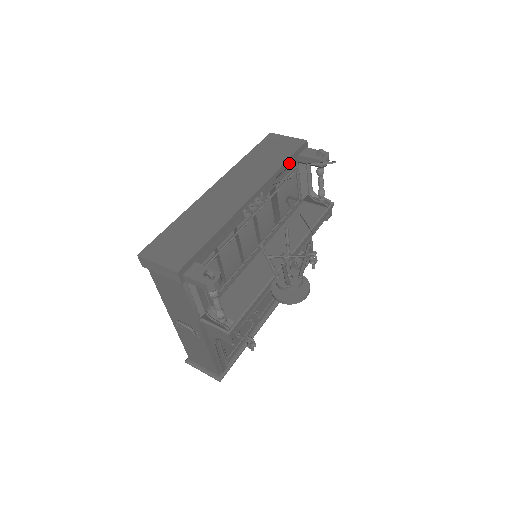
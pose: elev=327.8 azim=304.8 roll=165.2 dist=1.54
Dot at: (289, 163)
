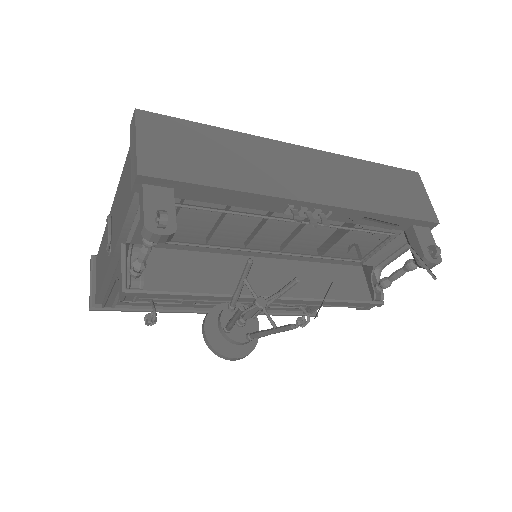
Dot at: (395, 220)
